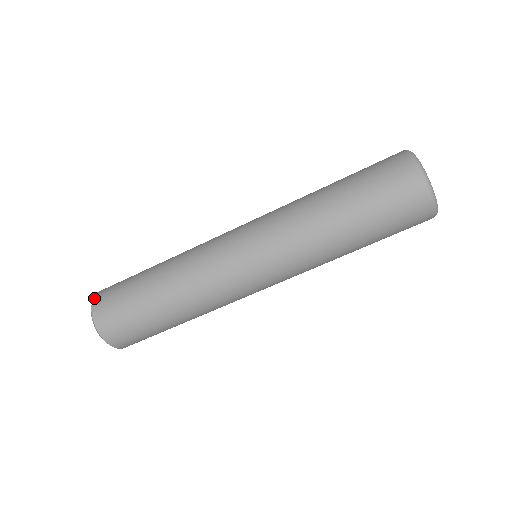
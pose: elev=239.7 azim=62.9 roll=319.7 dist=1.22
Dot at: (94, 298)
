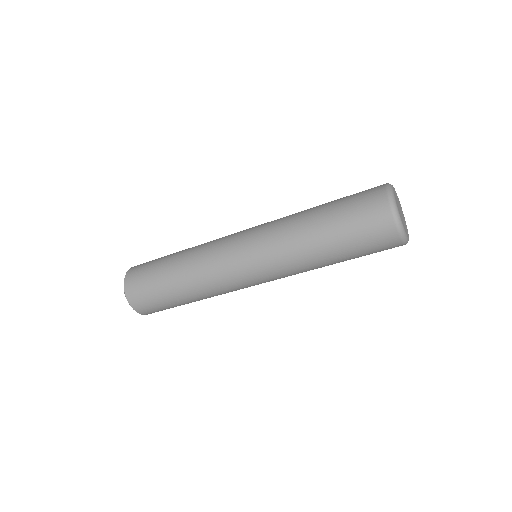
Dot at: (125, 291)
